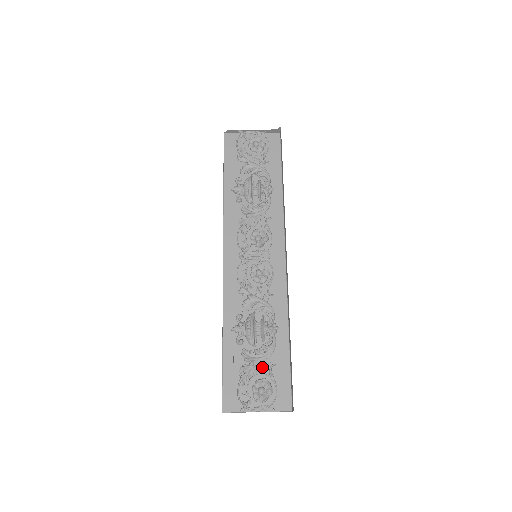
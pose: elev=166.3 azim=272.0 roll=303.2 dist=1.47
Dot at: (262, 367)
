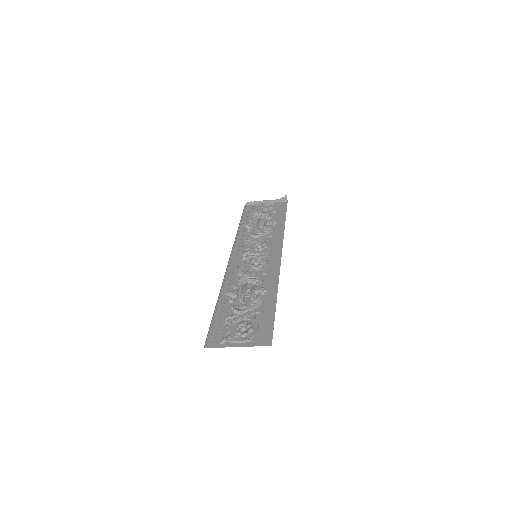
Dot at: (247, 314)
